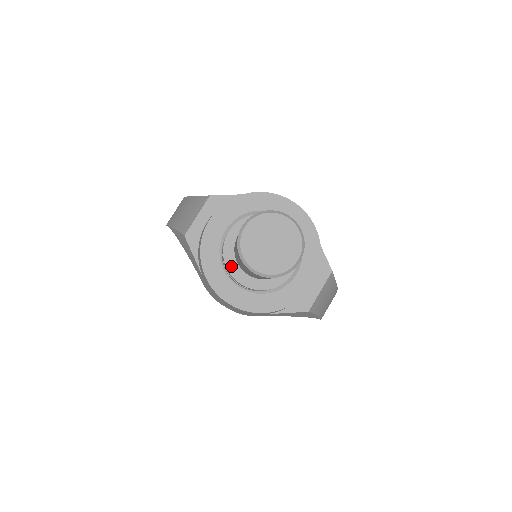
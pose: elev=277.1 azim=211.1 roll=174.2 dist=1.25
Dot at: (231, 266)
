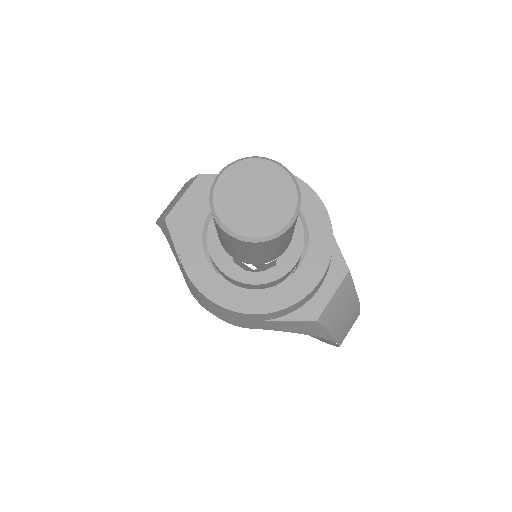
Dot at: (216, 252)
